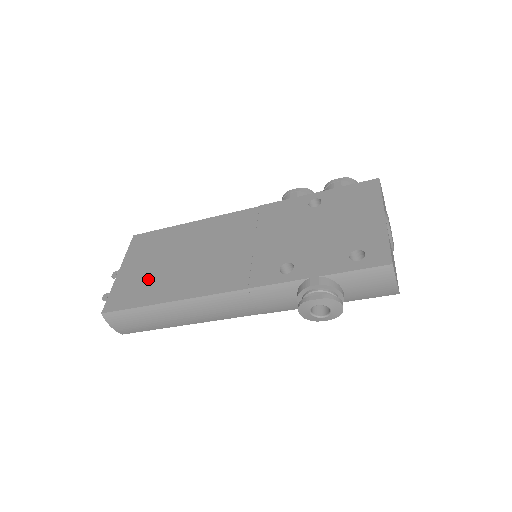
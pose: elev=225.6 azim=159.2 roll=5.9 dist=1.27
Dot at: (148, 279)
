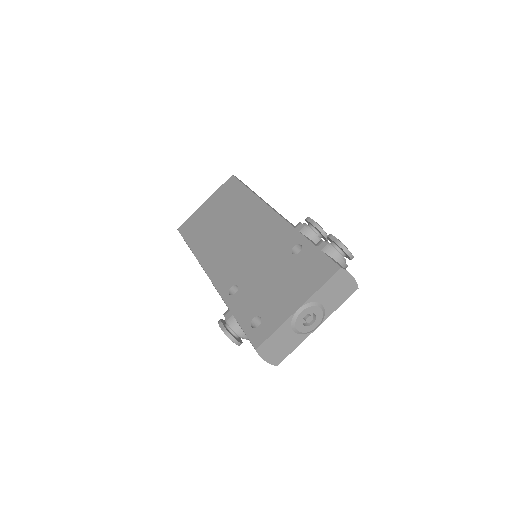
Dot at: (204, 224)
